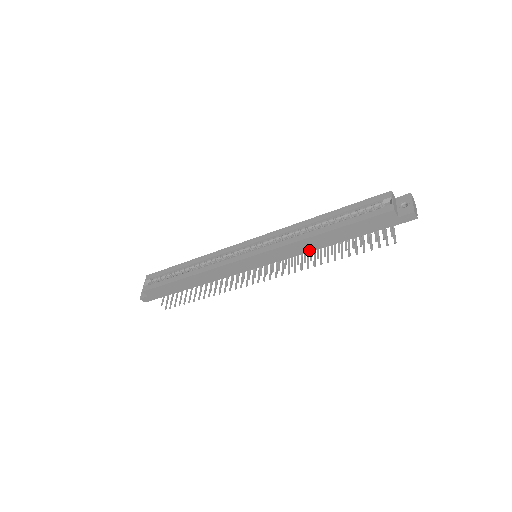
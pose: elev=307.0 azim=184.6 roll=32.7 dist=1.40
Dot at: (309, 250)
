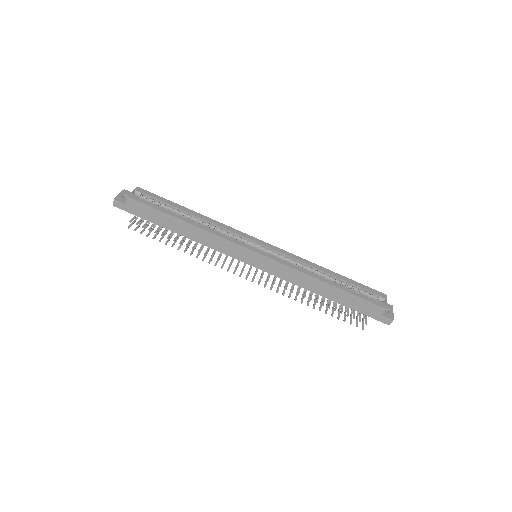
Dot at: (303, 286)
